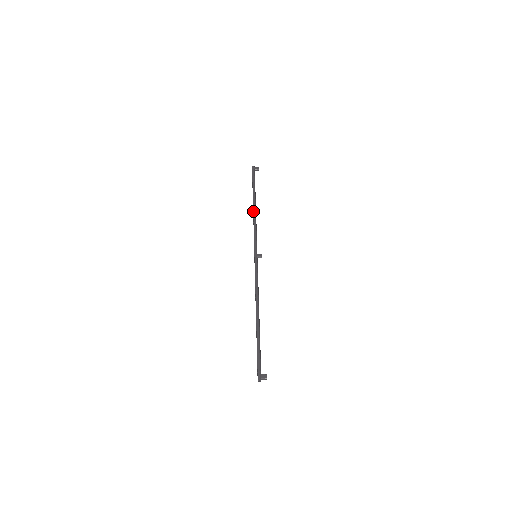
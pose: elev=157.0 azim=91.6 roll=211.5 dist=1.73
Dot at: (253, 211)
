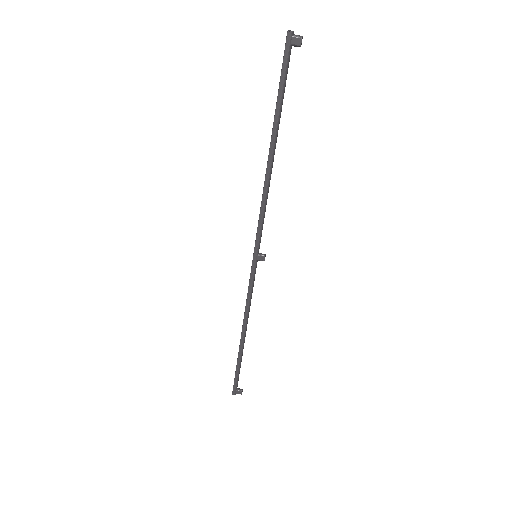
Dot at: (266, 170)
